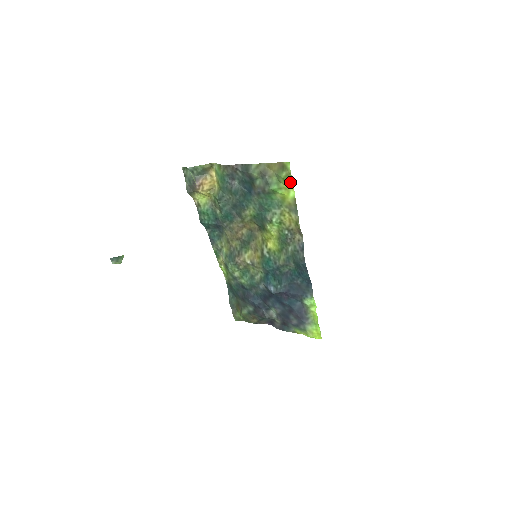
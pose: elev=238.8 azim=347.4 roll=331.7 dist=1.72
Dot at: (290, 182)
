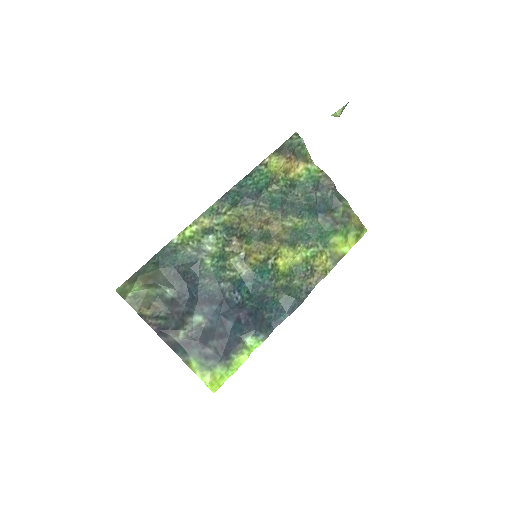
Dot at: (355, 241)
